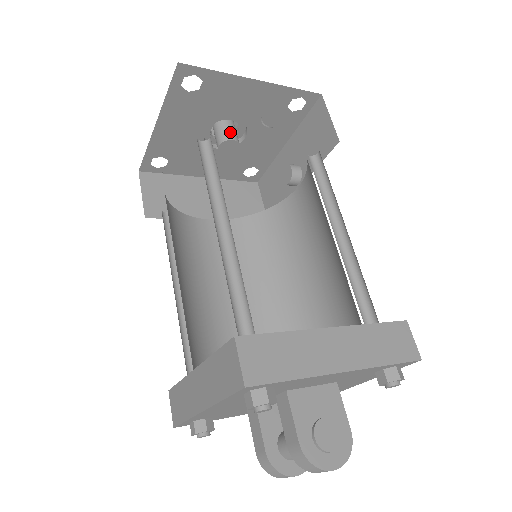
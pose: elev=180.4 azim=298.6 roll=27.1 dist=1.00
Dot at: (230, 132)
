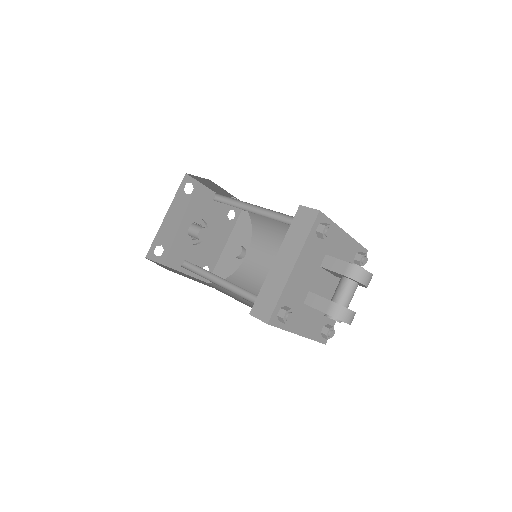
Dot at: occluded
